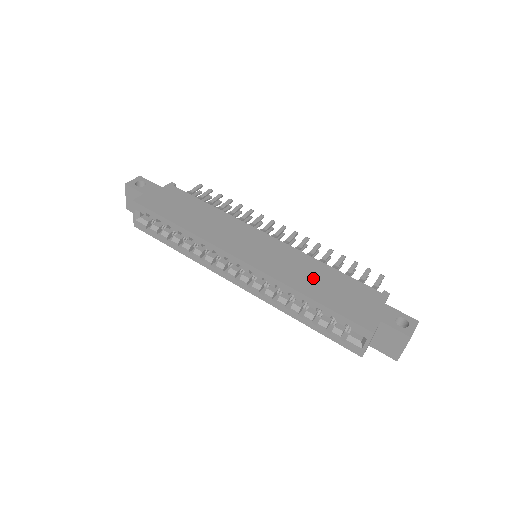
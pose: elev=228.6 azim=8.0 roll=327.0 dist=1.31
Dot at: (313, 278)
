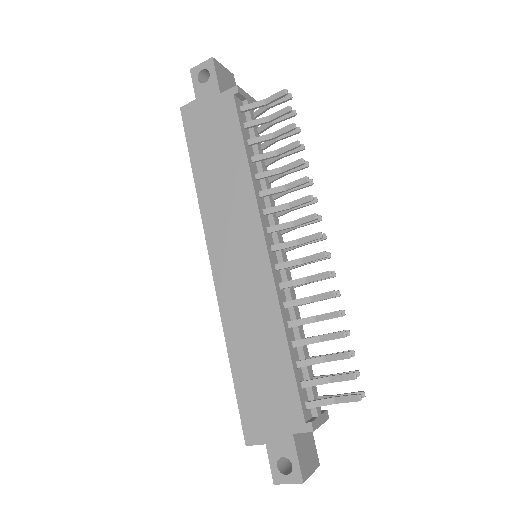
Dot at: (254, 343)
